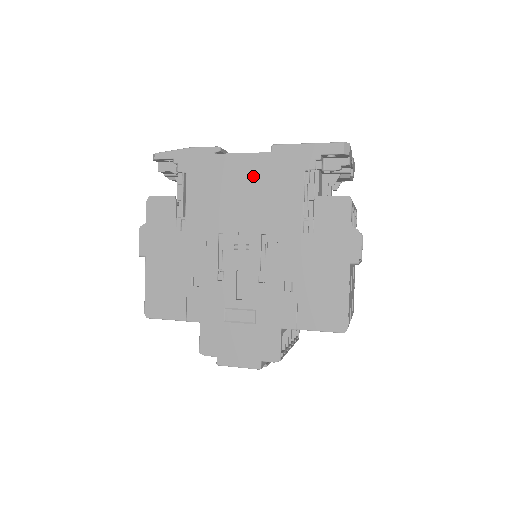
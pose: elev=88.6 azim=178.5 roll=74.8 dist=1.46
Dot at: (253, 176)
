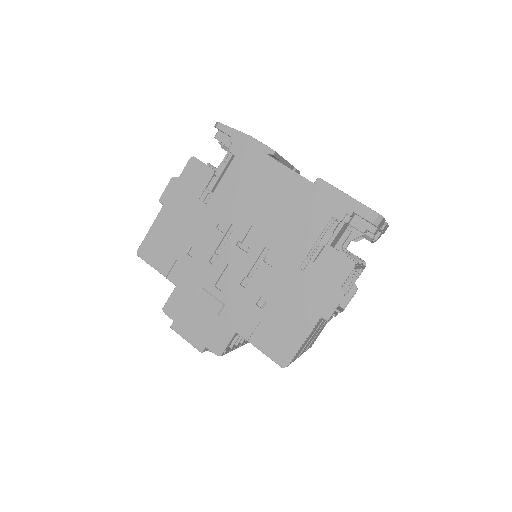
Dot at: (287, 194)
